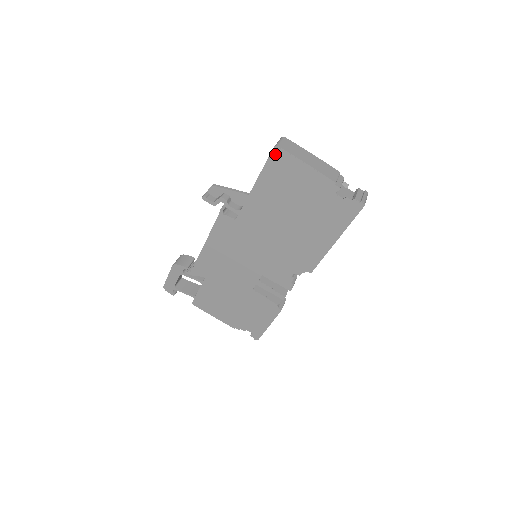
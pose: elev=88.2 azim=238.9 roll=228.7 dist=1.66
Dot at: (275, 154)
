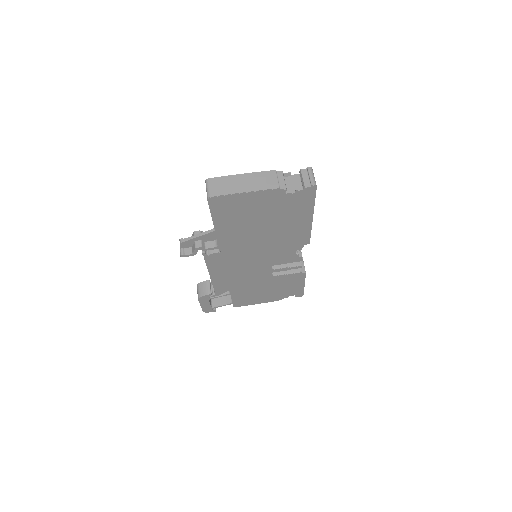
Dot at: (212, 202)
